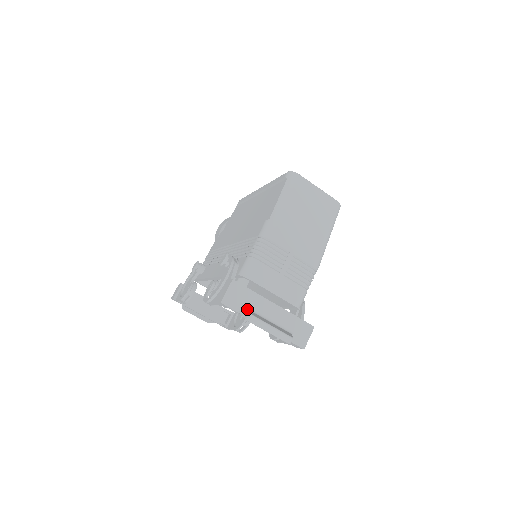
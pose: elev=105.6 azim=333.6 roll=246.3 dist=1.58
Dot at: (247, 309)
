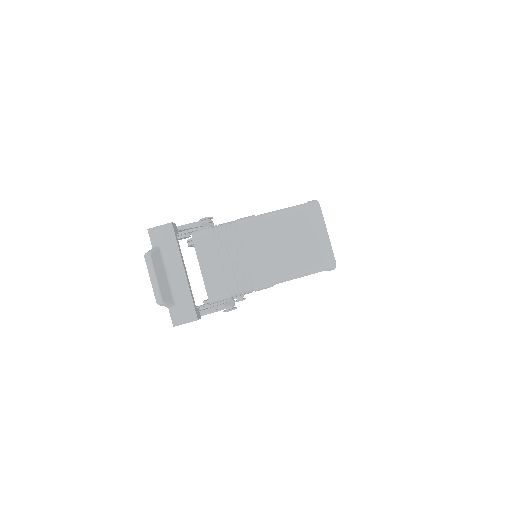
Dot at: (159, 251)
